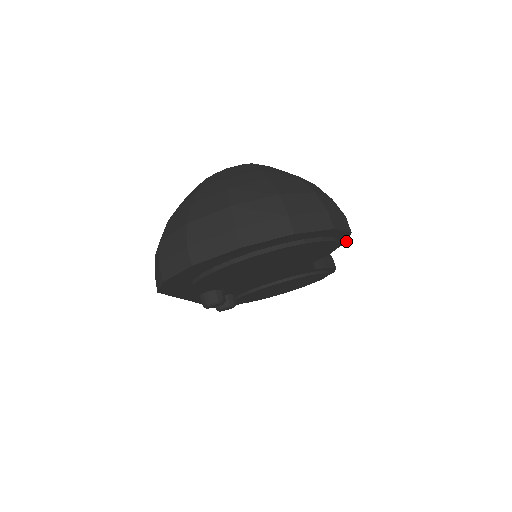
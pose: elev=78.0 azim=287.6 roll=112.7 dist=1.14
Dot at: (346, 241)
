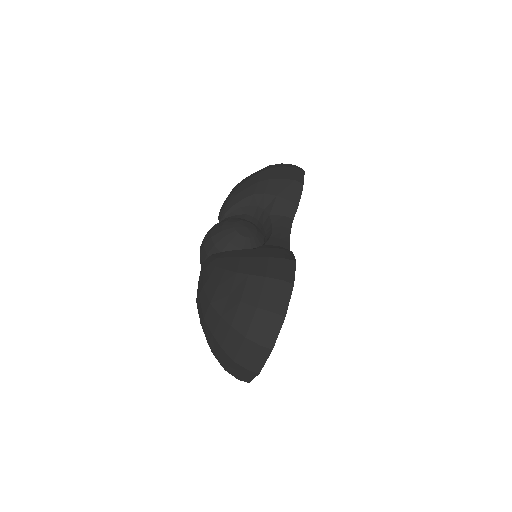
Dot at: (295, 264)
